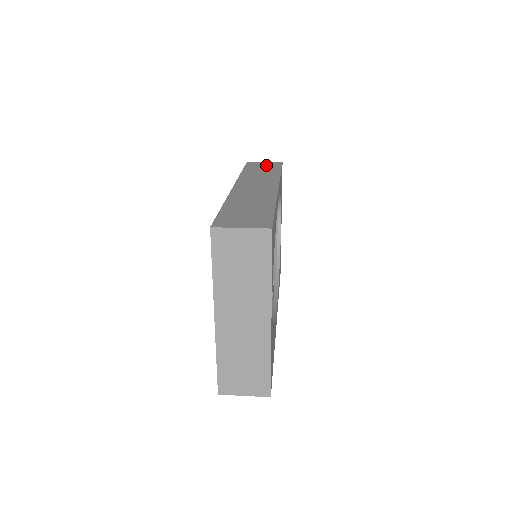
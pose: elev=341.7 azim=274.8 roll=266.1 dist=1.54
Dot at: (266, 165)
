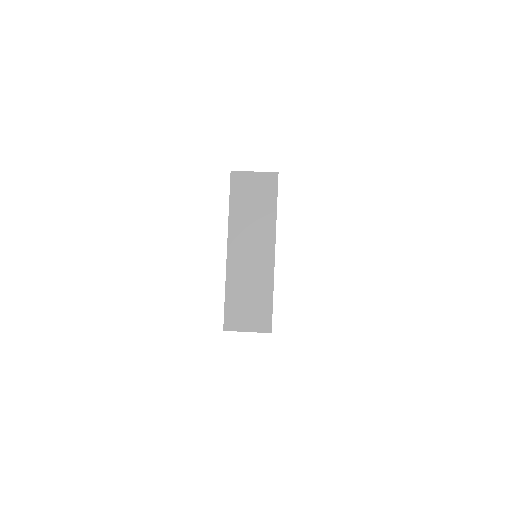
Dot at: occluded
